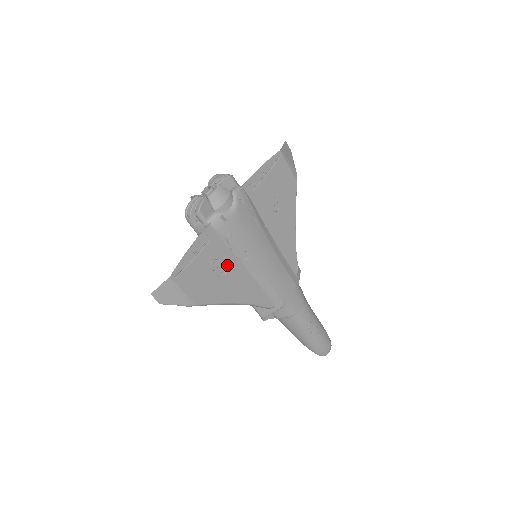
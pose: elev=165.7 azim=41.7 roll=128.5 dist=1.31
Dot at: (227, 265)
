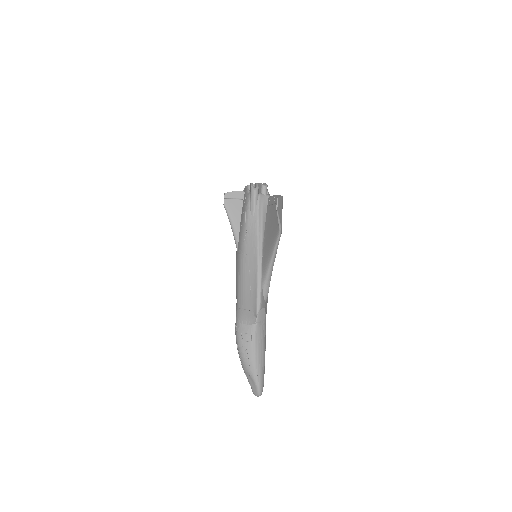
Dot at: occluded
